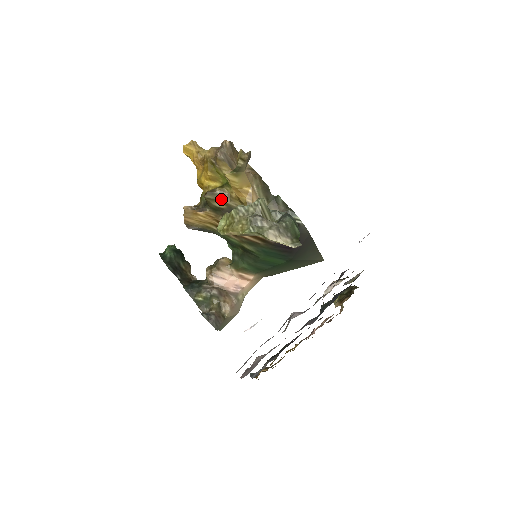
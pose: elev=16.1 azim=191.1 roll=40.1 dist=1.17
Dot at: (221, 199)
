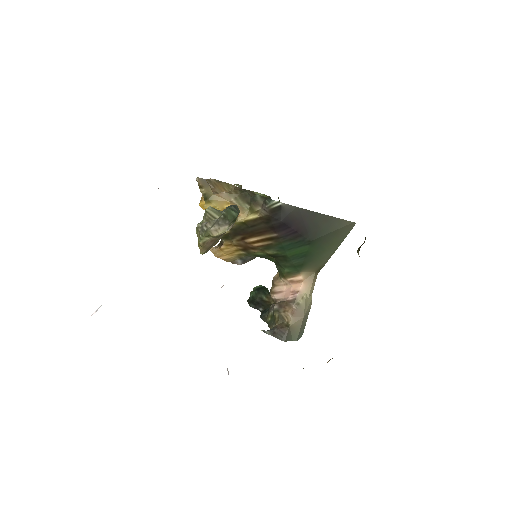
Dot at: occluded
